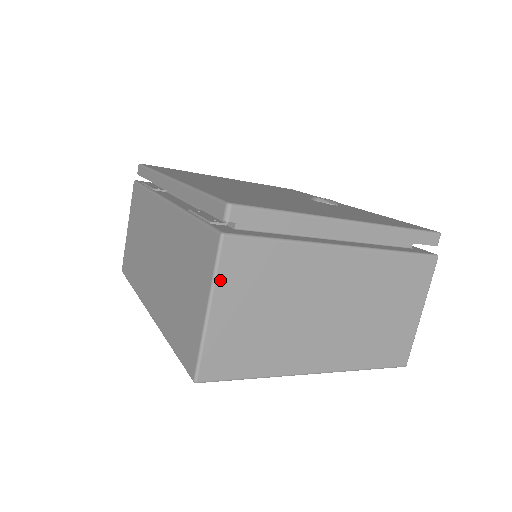
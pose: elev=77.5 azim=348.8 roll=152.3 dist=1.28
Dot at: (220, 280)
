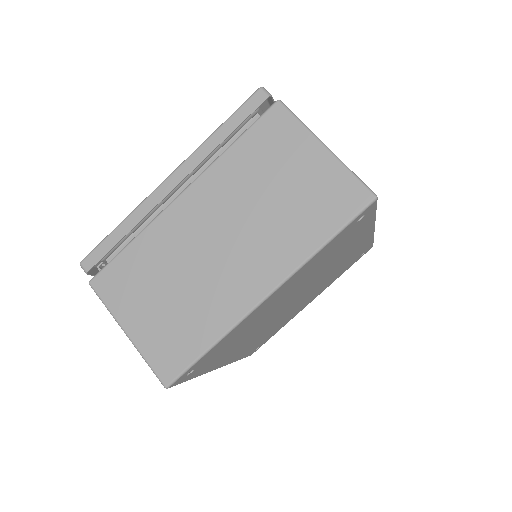
Dot at: (113, 308)
